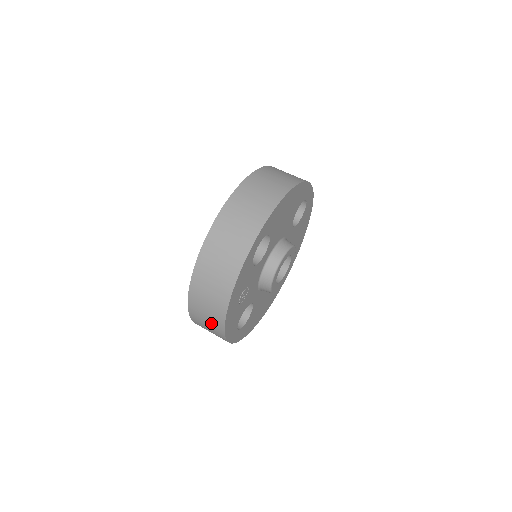
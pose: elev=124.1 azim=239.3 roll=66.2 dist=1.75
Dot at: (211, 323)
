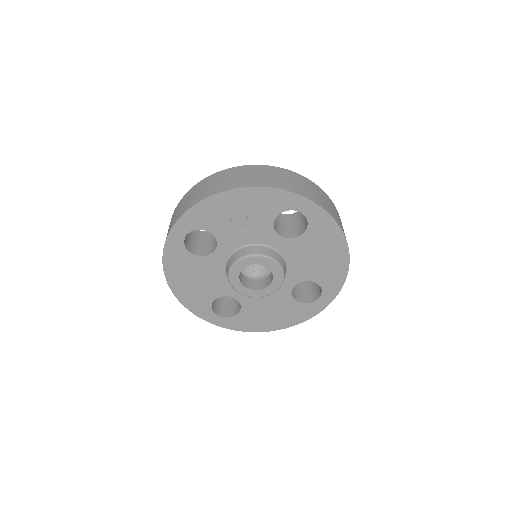
Dot at: (205, 191)
